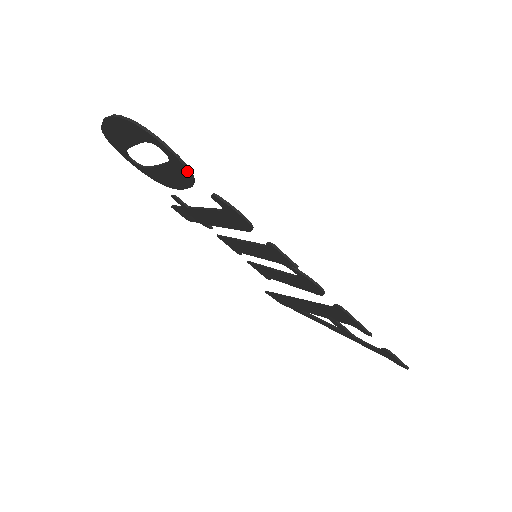
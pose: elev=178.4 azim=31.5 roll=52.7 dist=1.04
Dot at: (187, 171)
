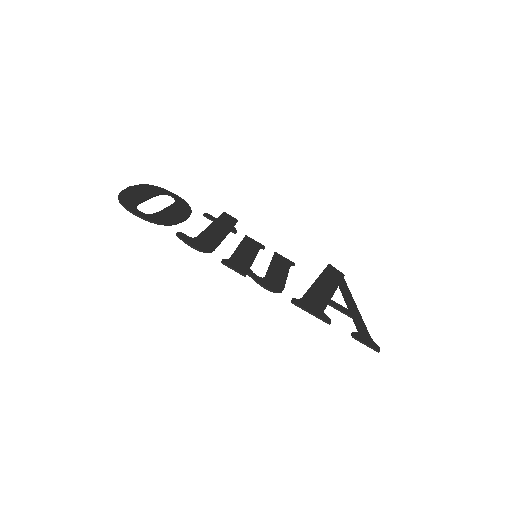
Dot at: (155, 223)
